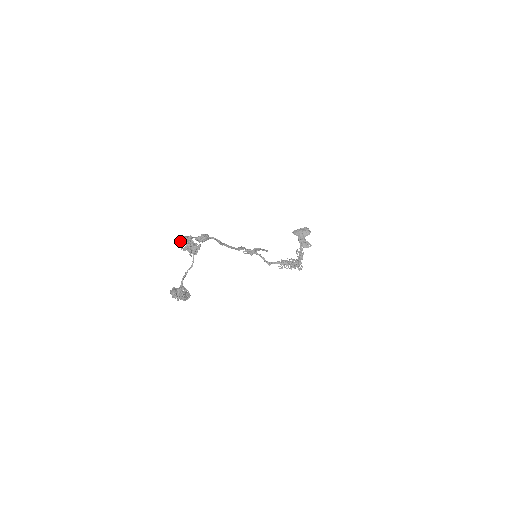
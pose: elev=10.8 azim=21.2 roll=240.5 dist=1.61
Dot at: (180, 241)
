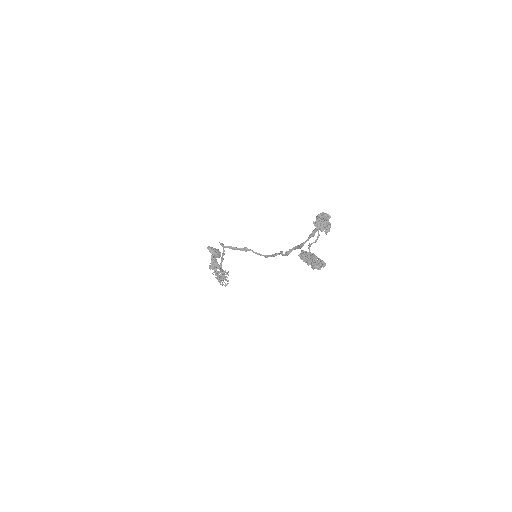
Dot at: (320, 214)
